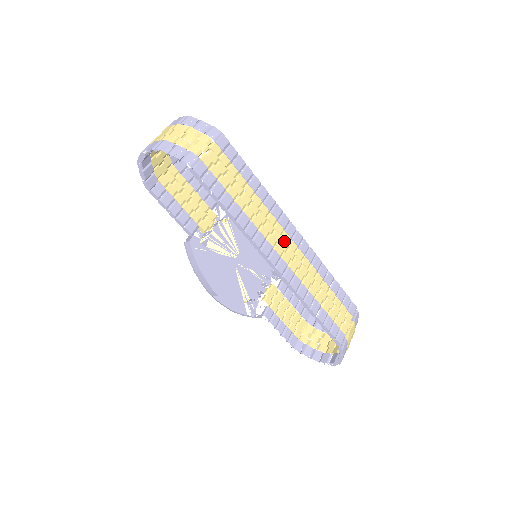
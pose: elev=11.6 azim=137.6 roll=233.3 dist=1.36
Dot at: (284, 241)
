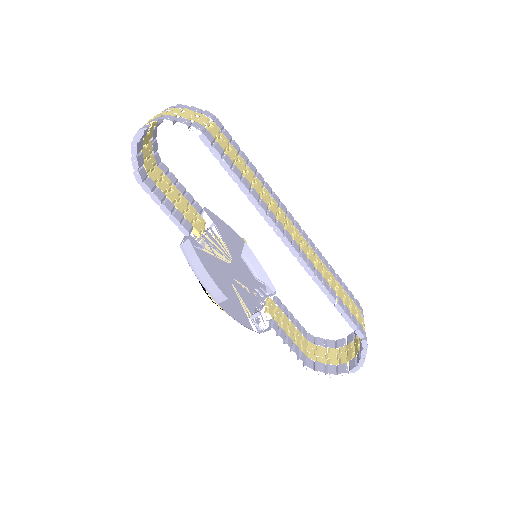
Dot at: (290, 225)
